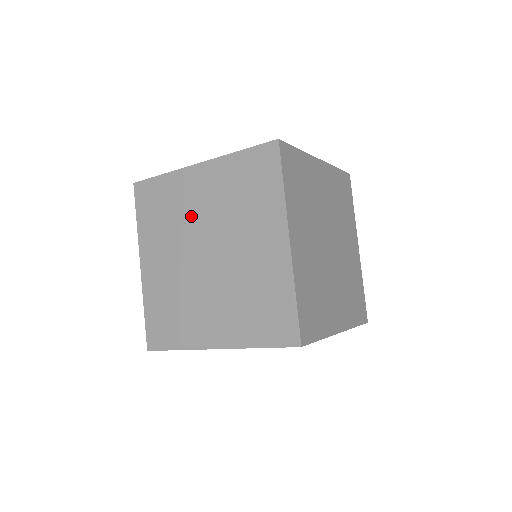
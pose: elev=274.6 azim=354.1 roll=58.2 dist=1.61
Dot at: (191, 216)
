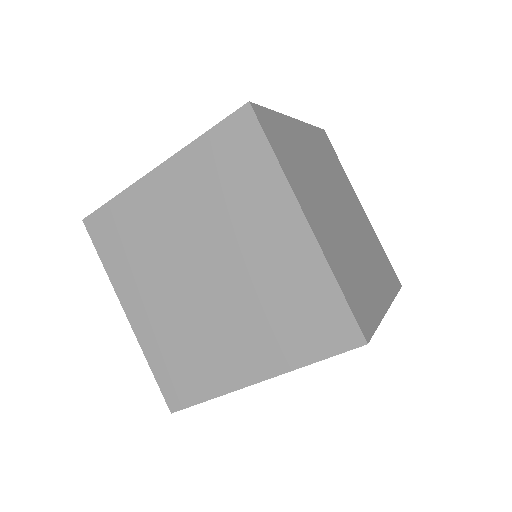
Dot at: (239, 233)
